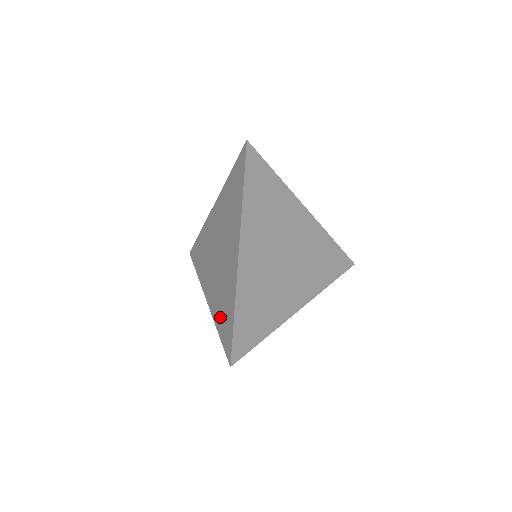
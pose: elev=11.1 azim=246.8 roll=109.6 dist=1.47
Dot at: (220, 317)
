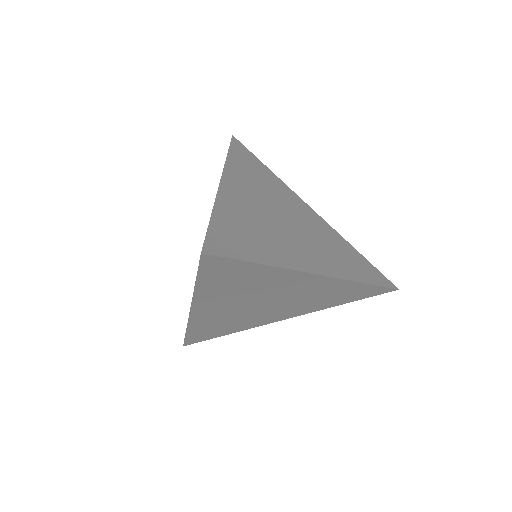
Dot at: occluded
